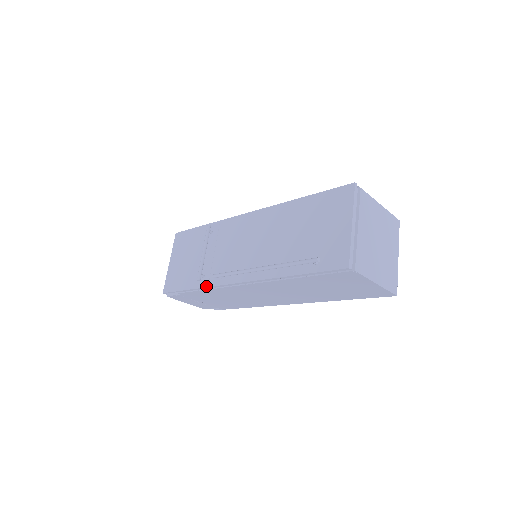
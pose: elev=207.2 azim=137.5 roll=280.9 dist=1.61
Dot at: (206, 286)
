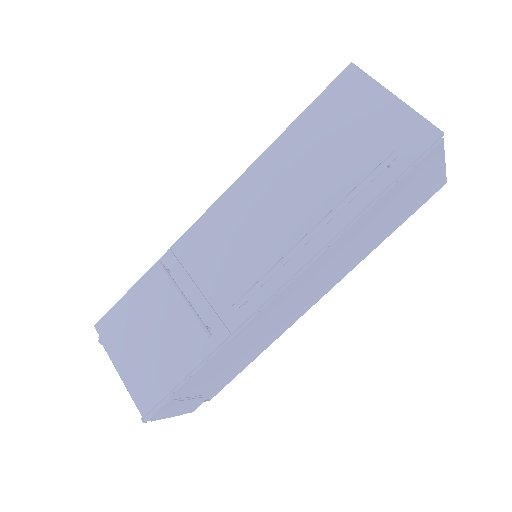
Dot at: (226, 335)
